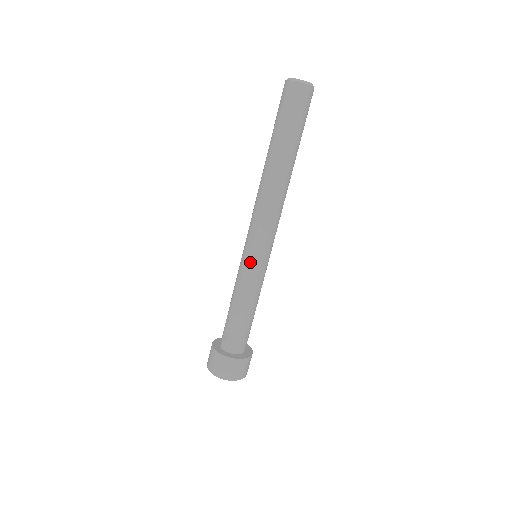
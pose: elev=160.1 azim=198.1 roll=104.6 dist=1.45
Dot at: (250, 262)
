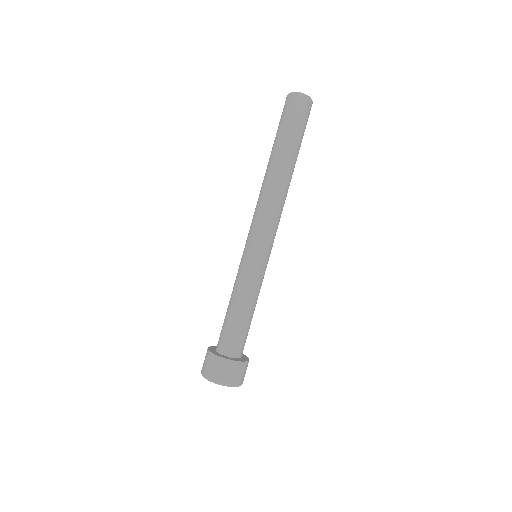
Dot at: (253, 259)
